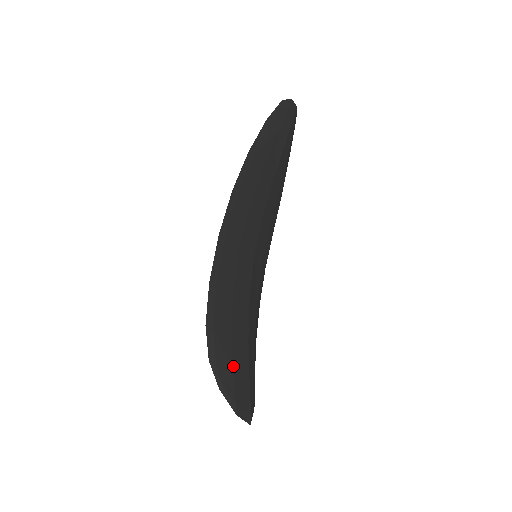
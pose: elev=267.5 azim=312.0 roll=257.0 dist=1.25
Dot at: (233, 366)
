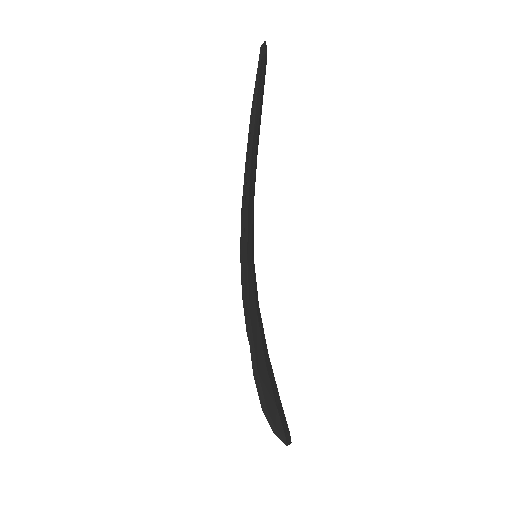
Dot at: (274, 398)
